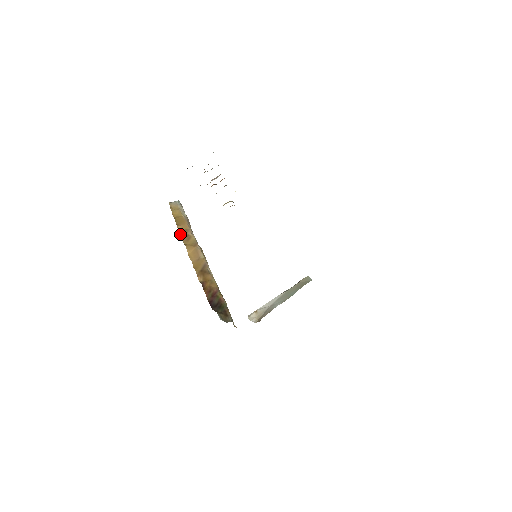
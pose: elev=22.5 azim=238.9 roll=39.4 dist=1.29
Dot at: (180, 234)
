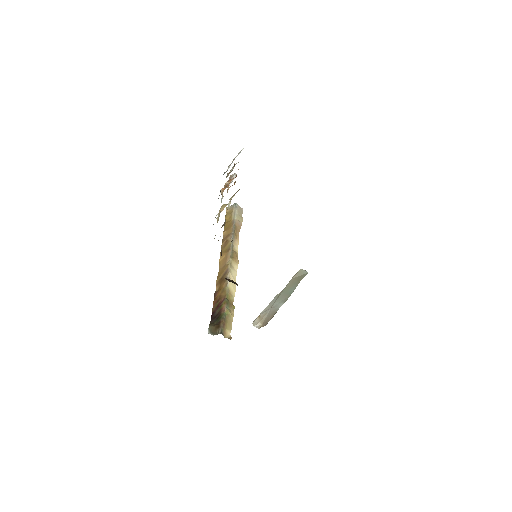
Dot at: (222, 241)
